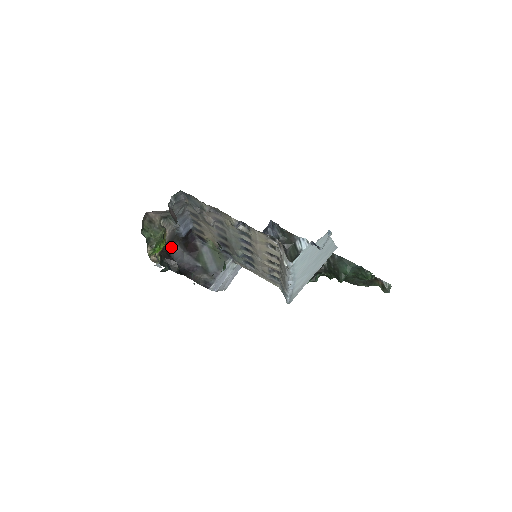
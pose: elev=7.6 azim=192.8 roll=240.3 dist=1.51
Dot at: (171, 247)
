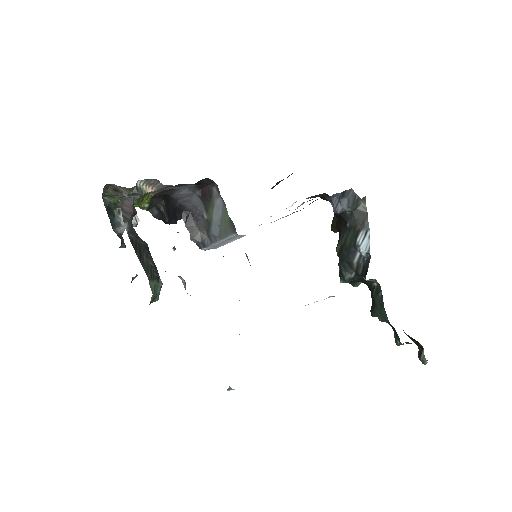
Dot at: (171, 191)
